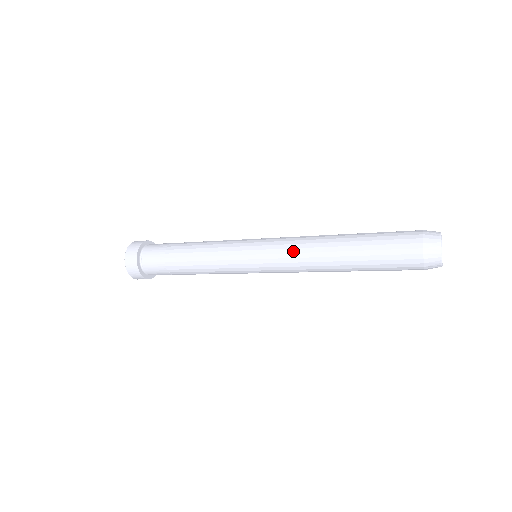
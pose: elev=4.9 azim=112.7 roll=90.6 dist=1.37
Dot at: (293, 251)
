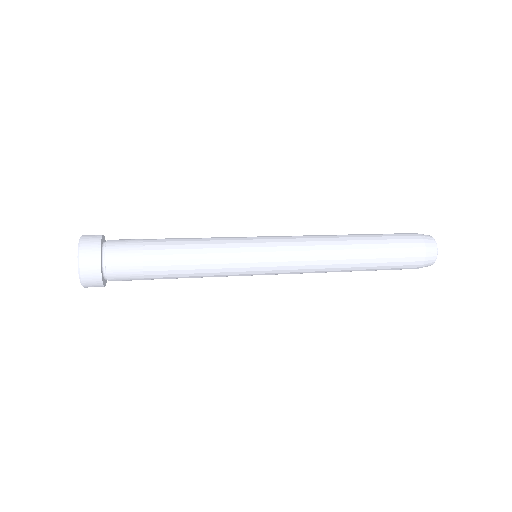
Dot at: (310, 253)
